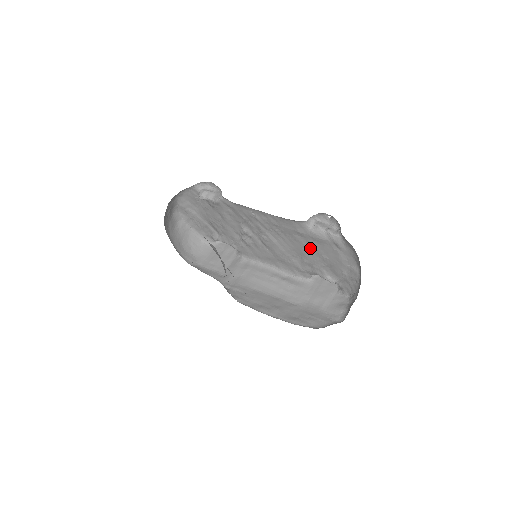
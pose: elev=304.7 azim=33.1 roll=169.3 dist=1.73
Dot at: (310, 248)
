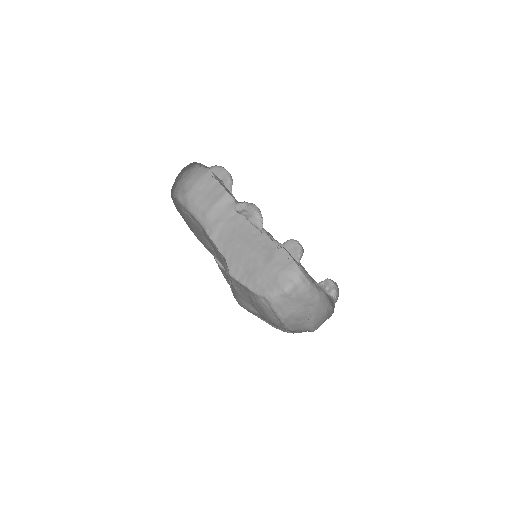
Dot at: occluded
